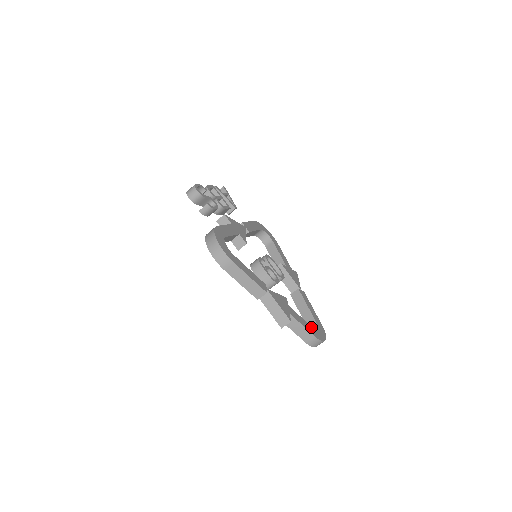
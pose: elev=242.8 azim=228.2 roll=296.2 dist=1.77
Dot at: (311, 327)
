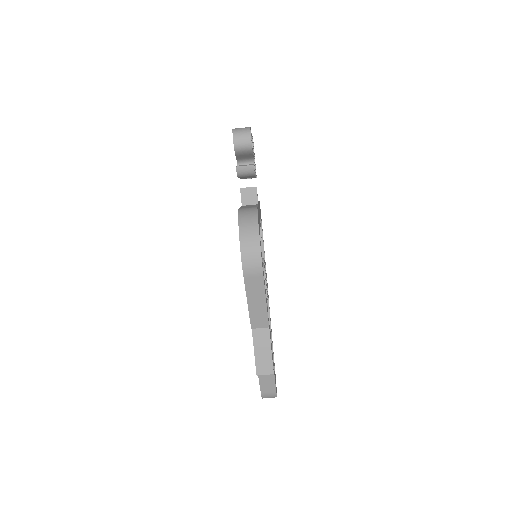
Dot at: occluded
